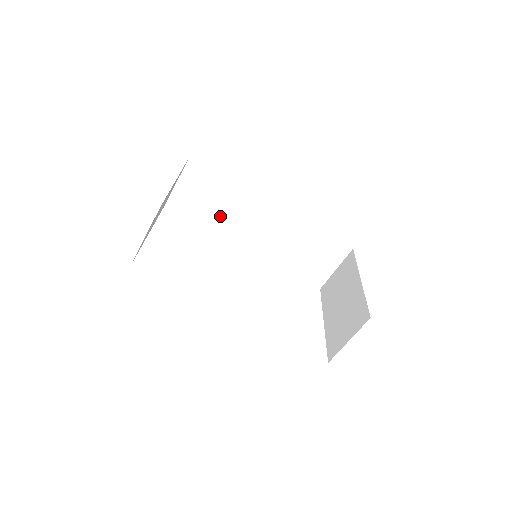
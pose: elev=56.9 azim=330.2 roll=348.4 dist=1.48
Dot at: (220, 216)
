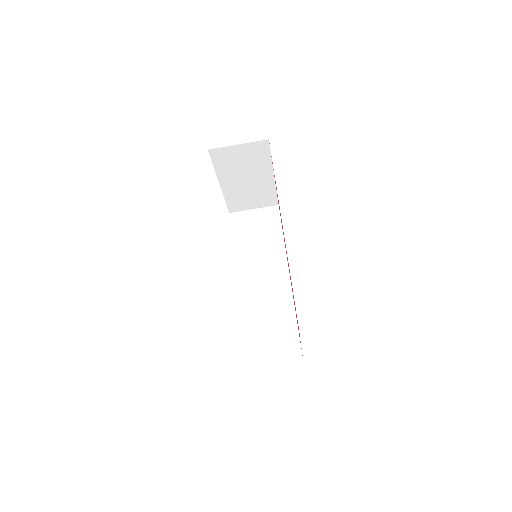
Dot at: (250, 249)
